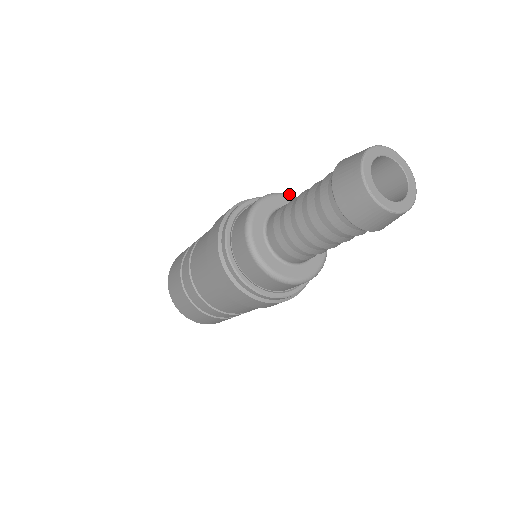
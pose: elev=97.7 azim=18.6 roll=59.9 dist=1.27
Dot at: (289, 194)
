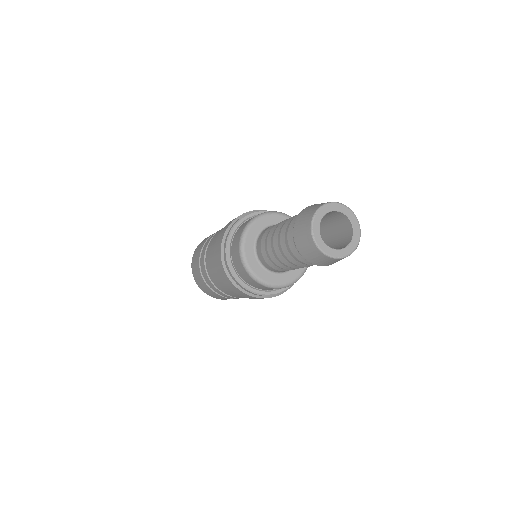
Dot at: occluded
